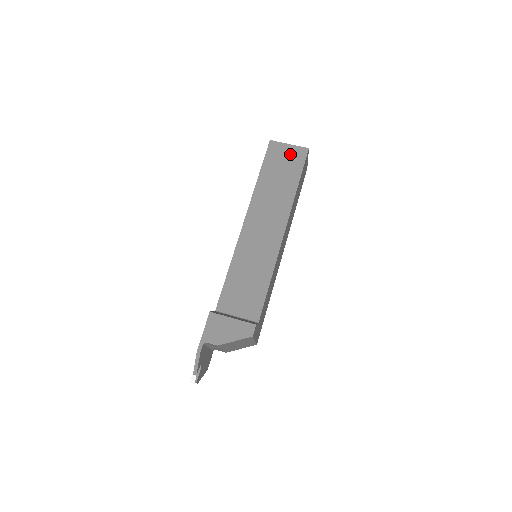
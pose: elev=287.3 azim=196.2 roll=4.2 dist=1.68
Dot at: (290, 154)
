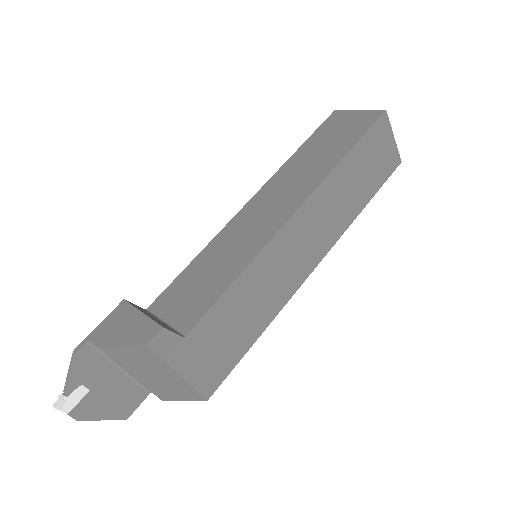
Dot at: (354, 120)
